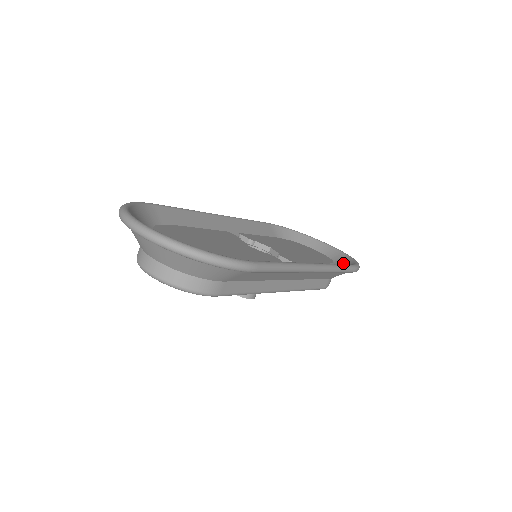
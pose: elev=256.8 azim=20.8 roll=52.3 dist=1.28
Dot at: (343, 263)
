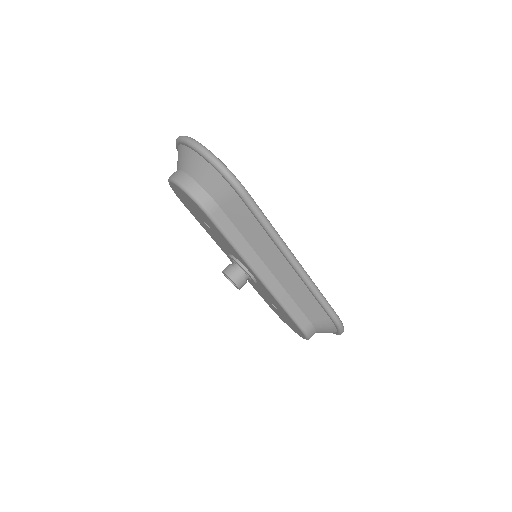
Dot at: occluded
